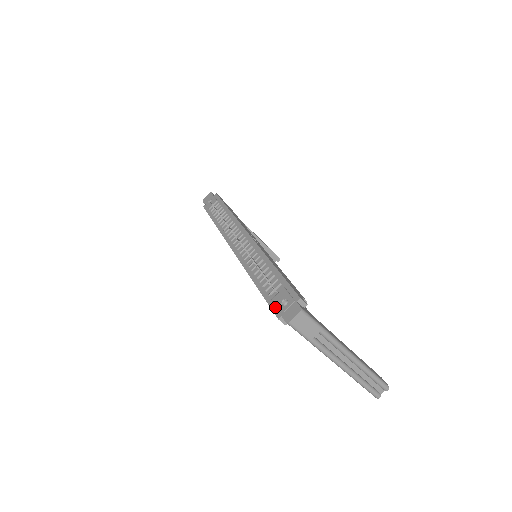
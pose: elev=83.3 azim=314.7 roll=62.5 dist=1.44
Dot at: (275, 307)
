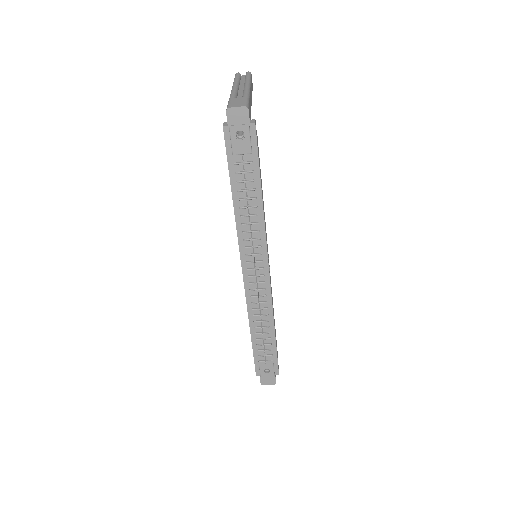
Dot at: (258, 368)
